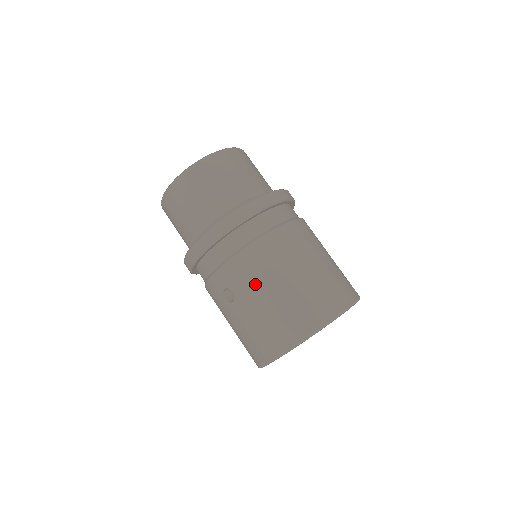
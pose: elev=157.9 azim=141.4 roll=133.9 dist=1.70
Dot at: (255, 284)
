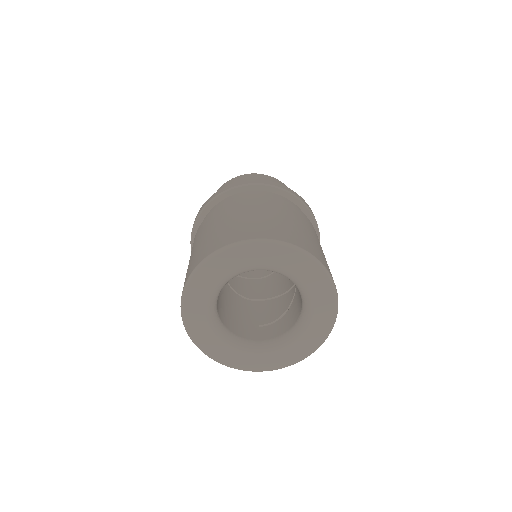
Dot at: (195, 242)
